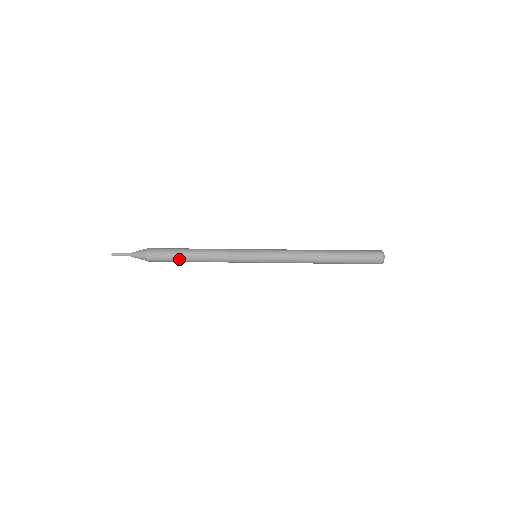
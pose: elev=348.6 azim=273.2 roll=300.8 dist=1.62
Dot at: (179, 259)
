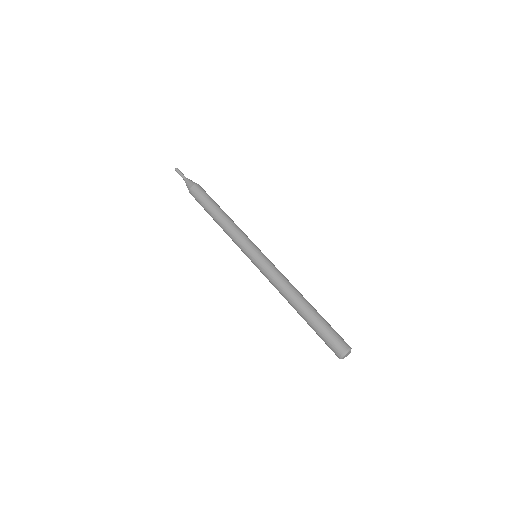
Dot at: (207, 208)
